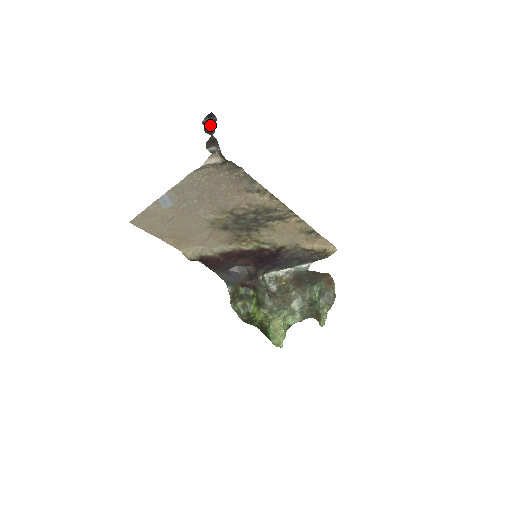
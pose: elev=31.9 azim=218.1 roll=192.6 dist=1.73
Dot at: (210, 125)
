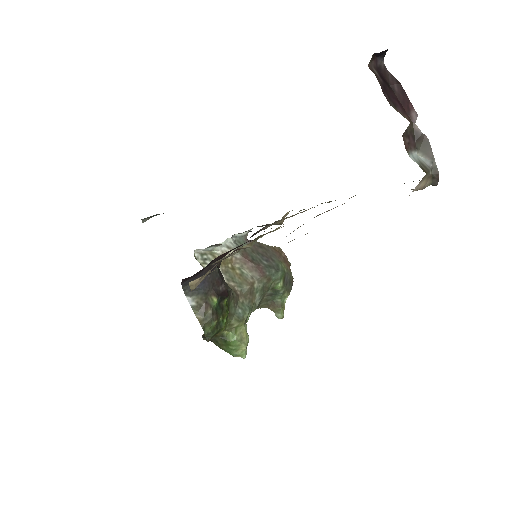
Dot at: (388, 83)
